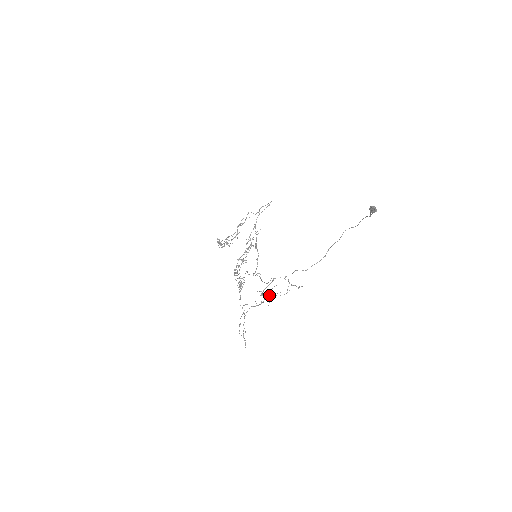
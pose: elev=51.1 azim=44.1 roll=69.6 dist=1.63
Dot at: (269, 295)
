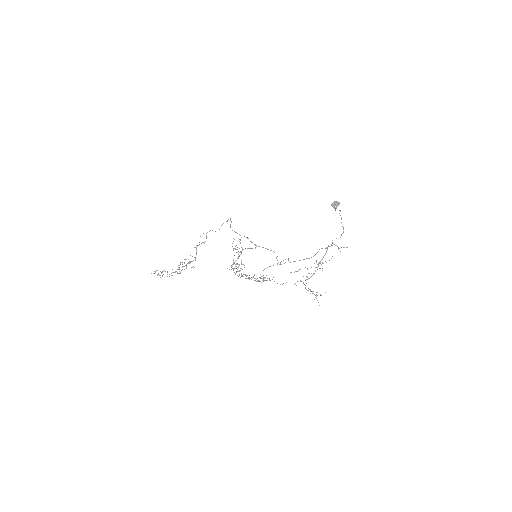
Dot at: occluded
